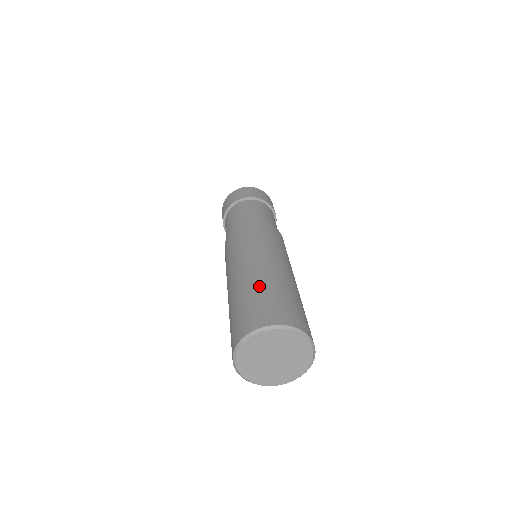
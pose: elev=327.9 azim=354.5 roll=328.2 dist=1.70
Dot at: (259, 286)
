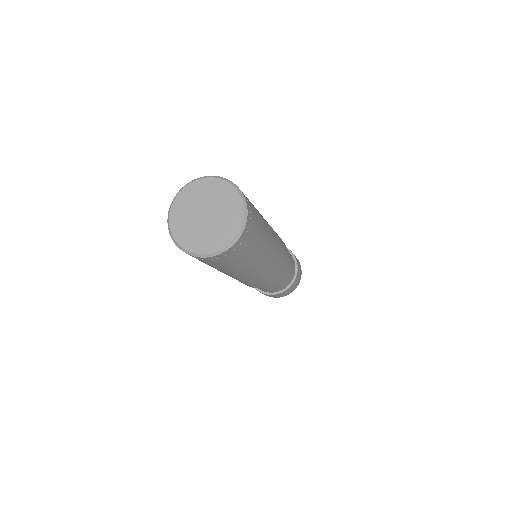
Dot at: occluded
